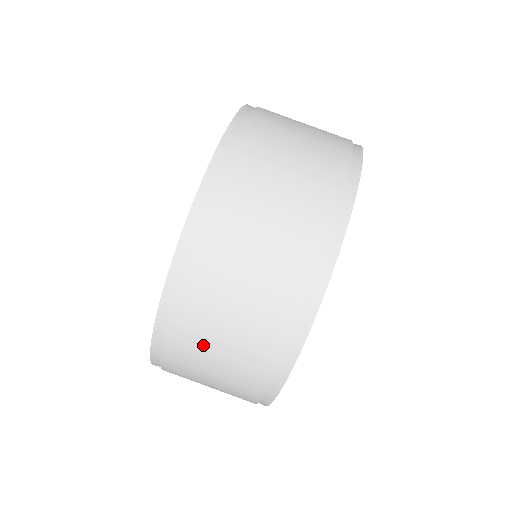
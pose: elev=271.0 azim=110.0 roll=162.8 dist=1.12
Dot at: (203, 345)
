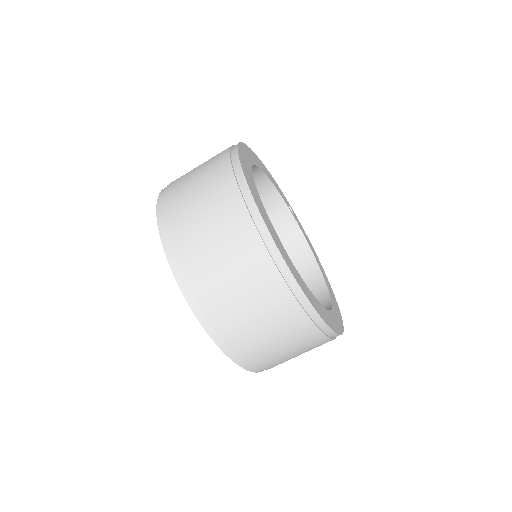
Dot at: occluded
